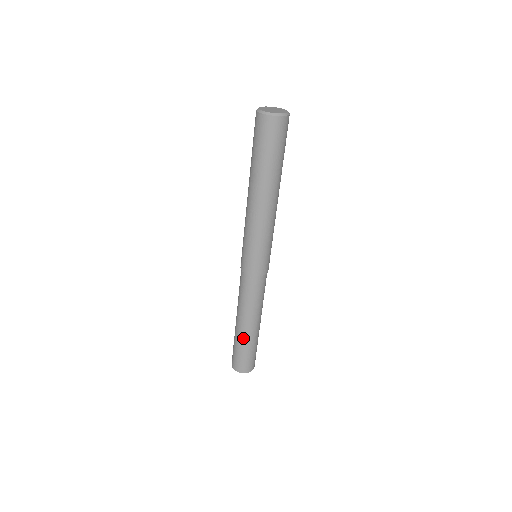
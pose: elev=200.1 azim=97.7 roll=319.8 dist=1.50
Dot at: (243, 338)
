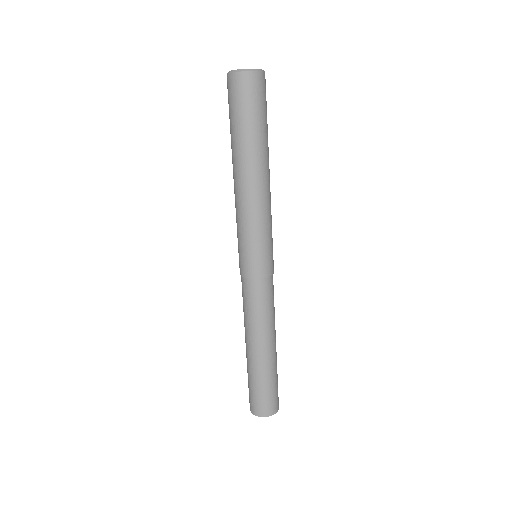
Dot at: (247, 362)
